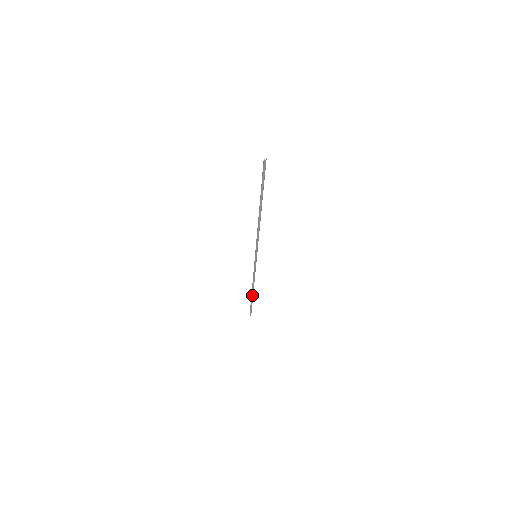
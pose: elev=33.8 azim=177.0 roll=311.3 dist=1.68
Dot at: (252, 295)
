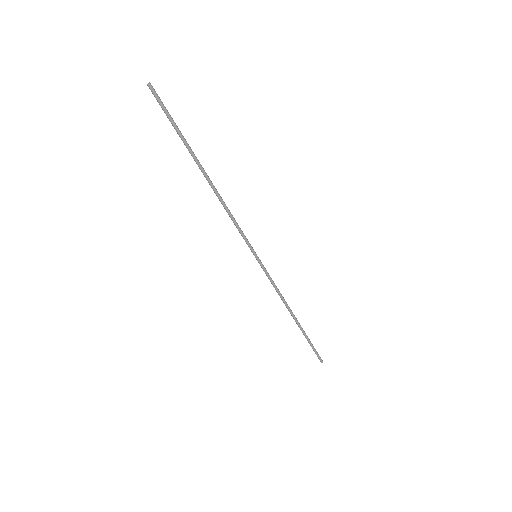
Dot at: (299, 326)
